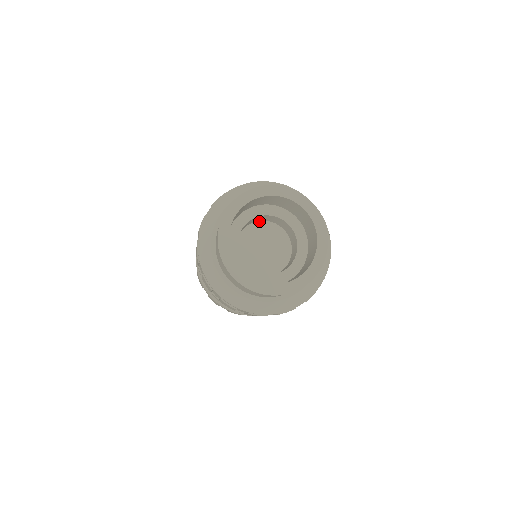
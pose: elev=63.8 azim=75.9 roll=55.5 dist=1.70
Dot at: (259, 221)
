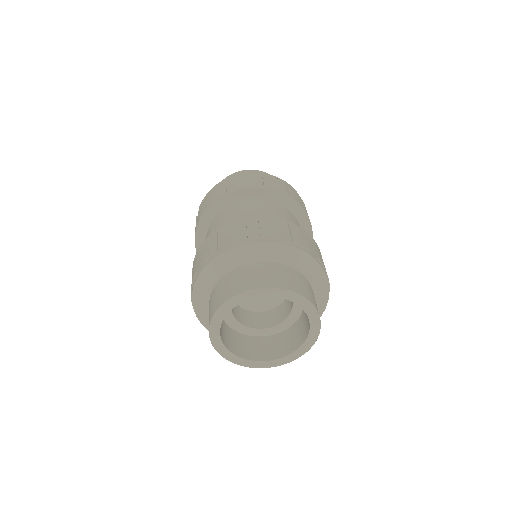
Dot at: occluded
